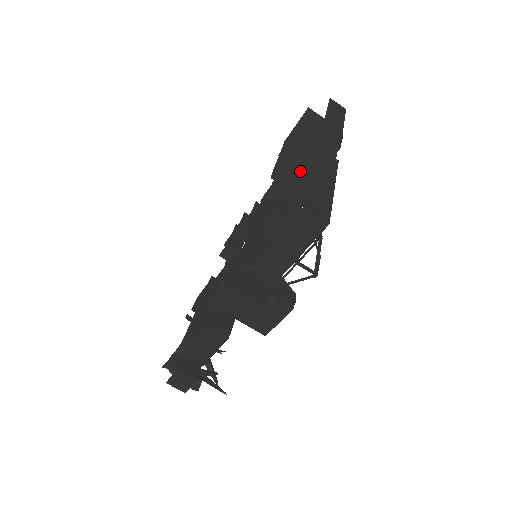
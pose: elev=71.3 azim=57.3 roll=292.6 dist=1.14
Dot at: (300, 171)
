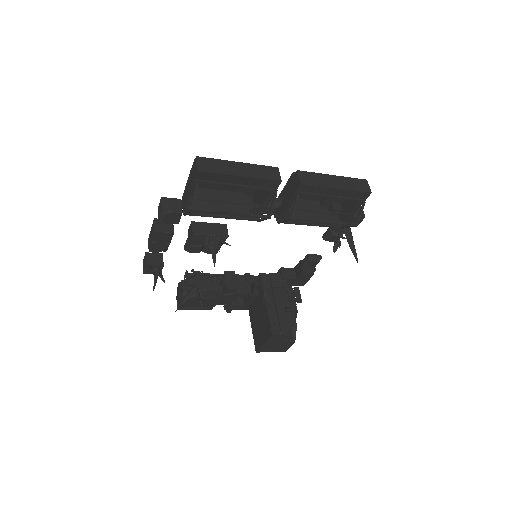
Dot at: occluded
